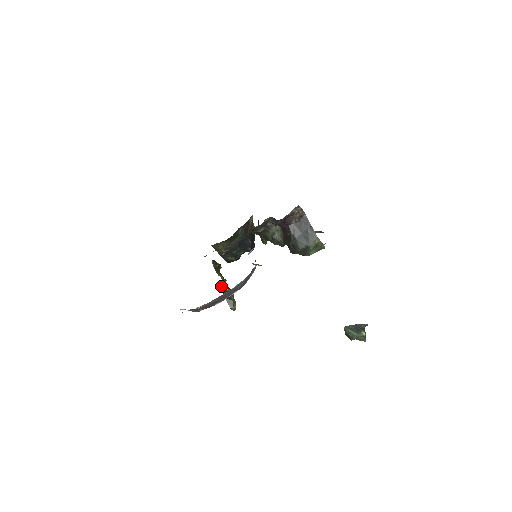
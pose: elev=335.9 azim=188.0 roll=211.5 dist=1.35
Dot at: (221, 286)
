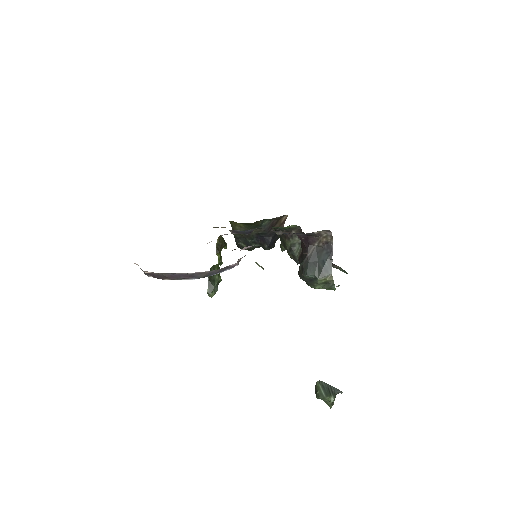
Dot at: (212, 266)
